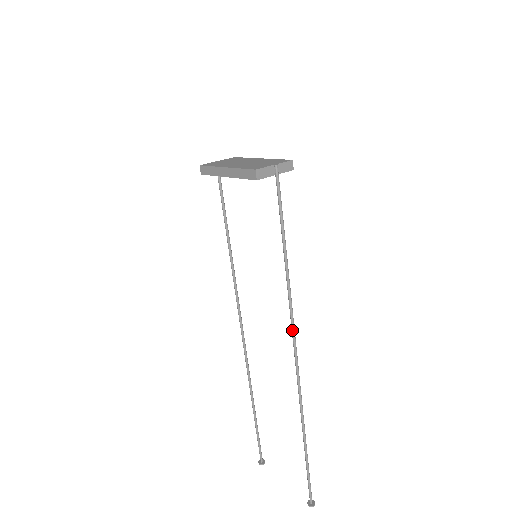
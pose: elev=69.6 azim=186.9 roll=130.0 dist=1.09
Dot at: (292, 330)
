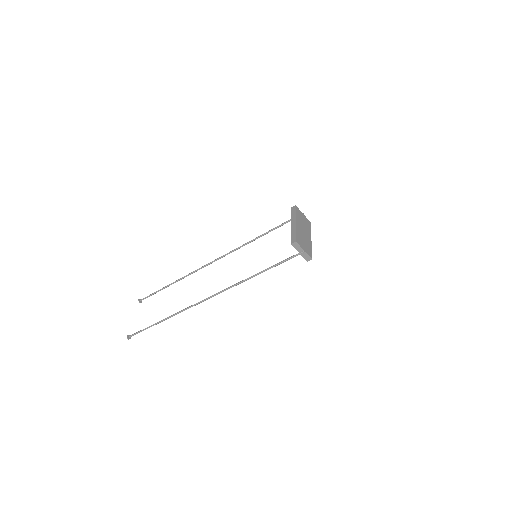
Dot at: (221, 291)
